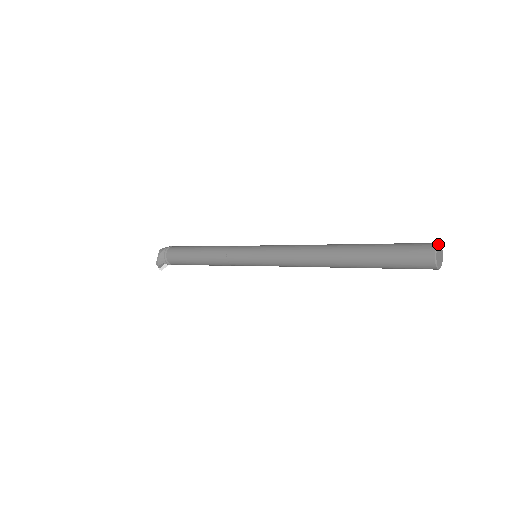
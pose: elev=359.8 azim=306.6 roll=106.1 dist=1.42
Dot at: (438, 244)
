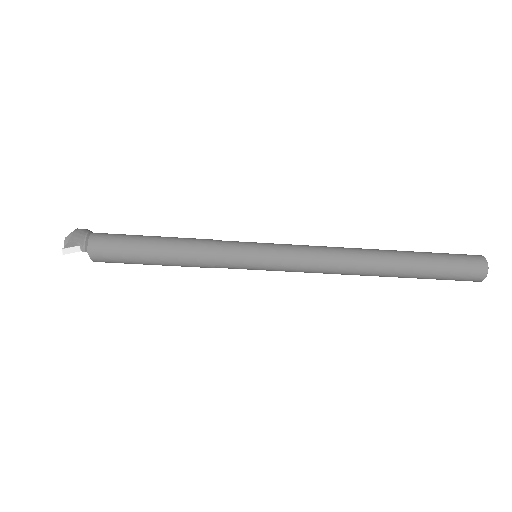
Dot at: occluded
